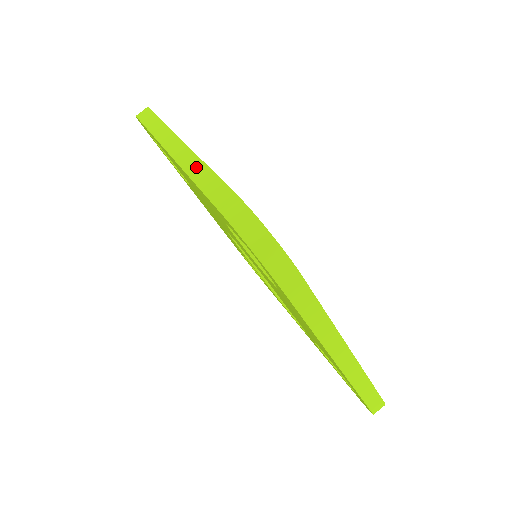
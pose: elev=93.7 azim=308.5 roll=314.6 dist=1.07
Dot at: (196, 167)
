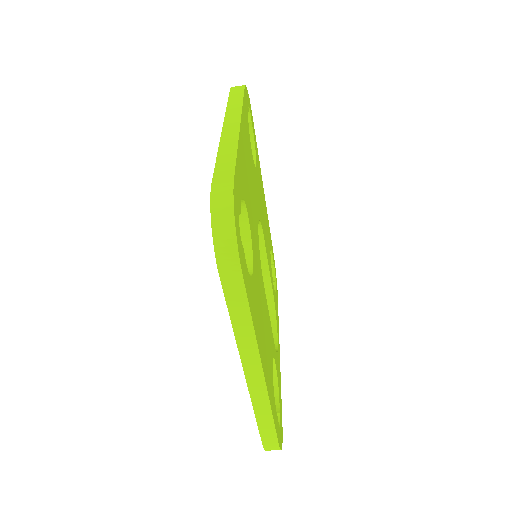
Dot at: (230, 143)
